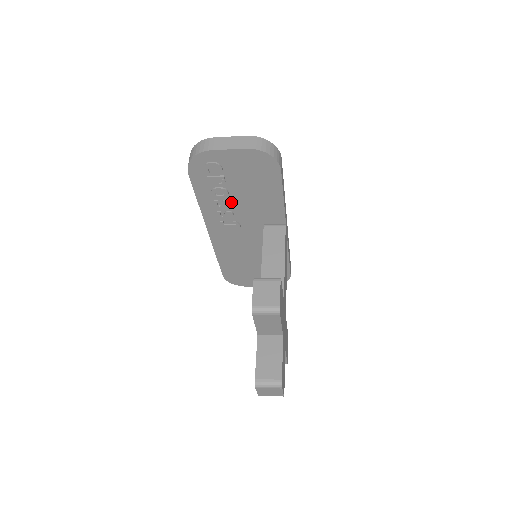
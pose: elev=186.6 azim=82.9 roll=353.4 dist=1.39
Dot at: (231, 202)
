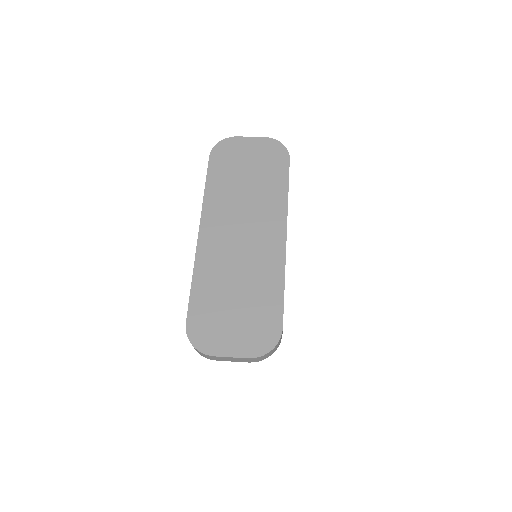
Dot at: occluded
